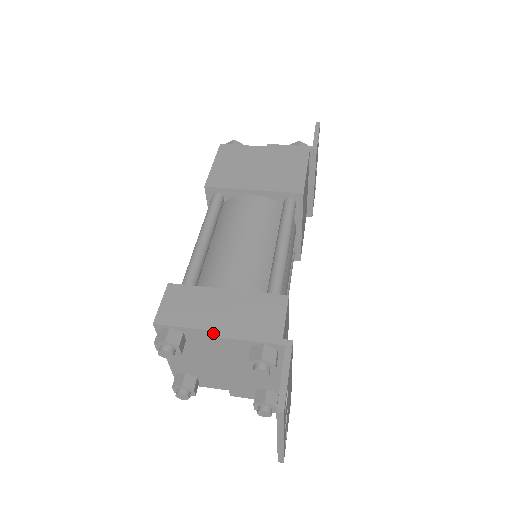
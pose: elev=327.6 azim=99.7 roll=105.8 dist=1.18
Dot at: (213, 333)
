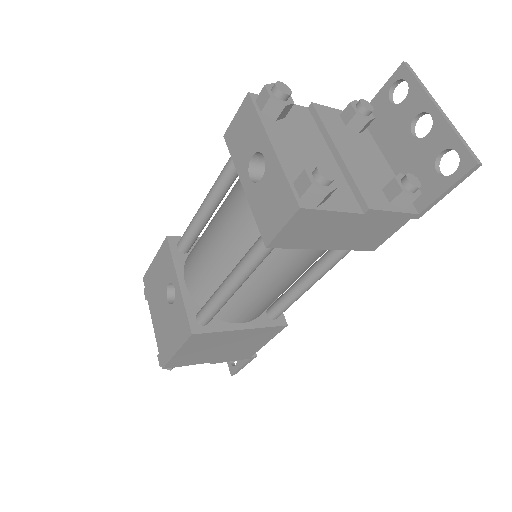
Dot at: (304, 109)
